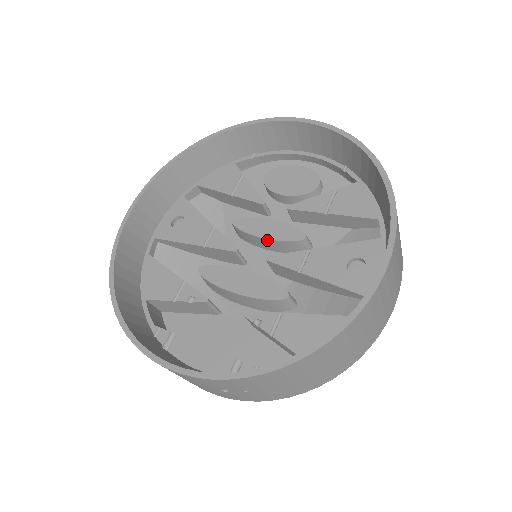
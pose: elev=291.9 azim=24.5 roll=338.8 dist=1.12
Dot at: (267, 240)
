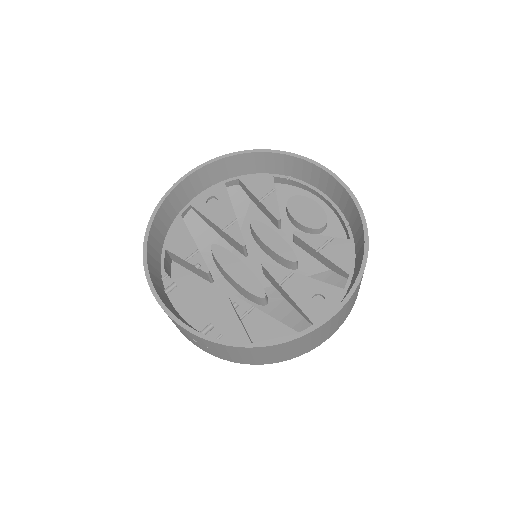
Dot at: (269, 248)
